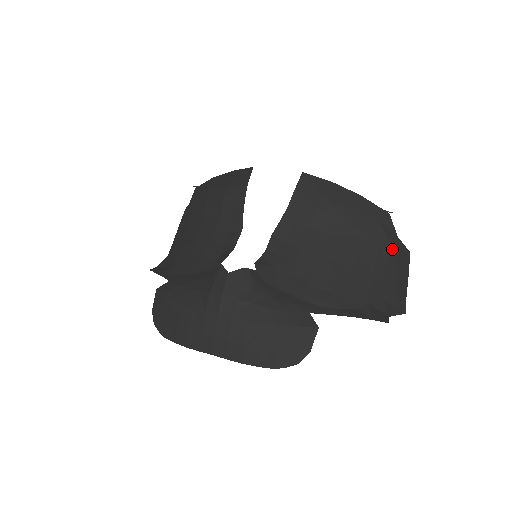
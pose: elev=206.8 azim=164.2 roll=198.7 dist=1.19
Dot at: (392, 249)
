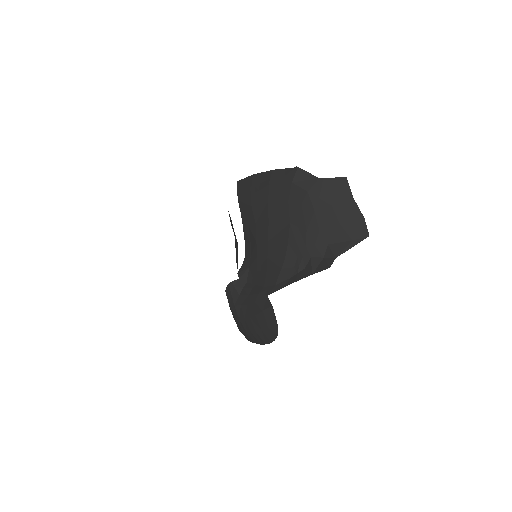
Dot at: (316, 195)
